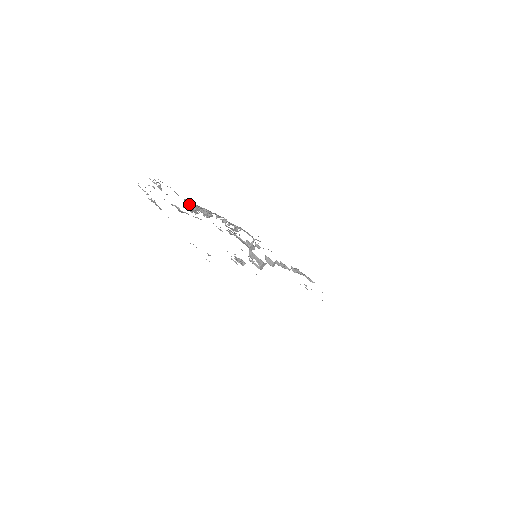
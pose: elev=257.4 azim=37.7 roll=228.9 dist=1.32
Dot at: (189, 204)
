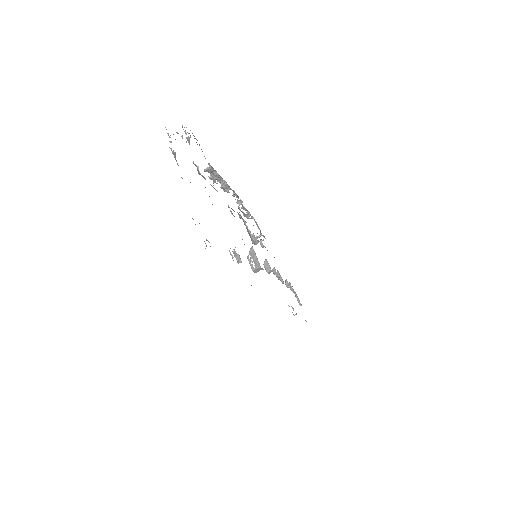
Dot at: occluded
